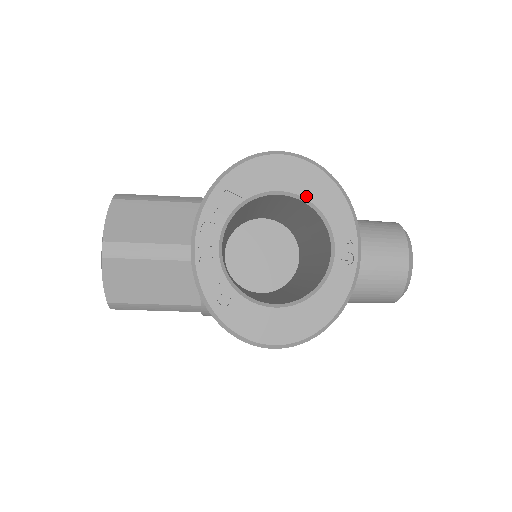
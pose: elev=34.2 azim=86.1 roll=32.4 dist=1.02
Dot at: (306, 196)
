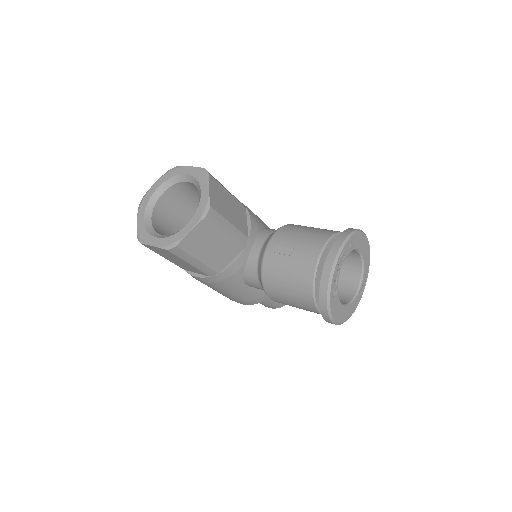
Dot at: (364, 258)
